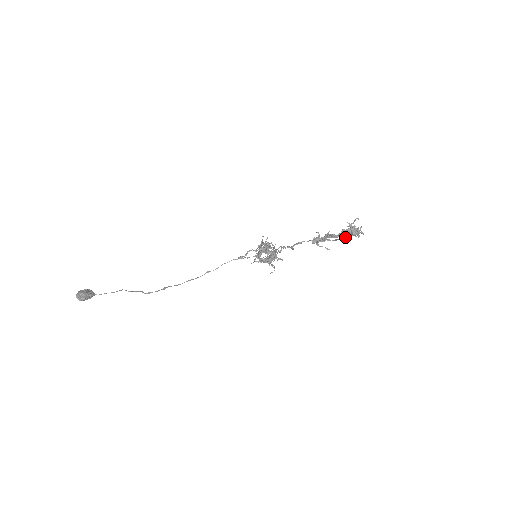
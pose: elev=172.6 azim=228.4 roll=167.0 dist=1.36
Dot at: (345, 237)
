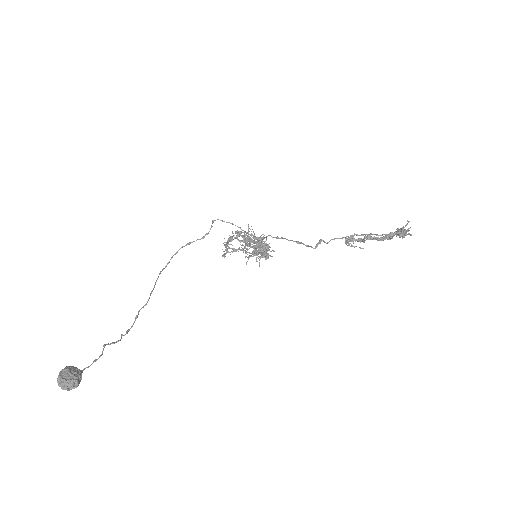
Dot at: (381, 235)
